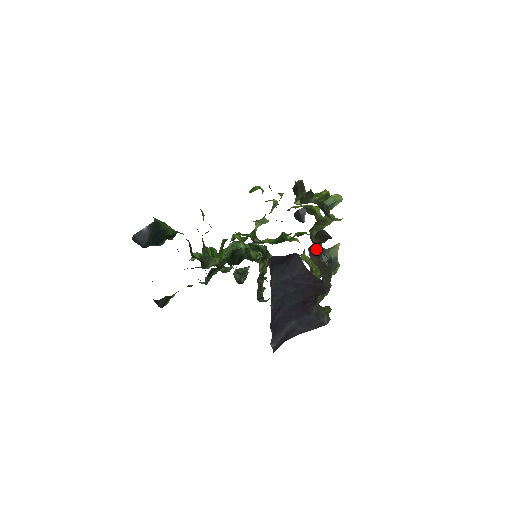
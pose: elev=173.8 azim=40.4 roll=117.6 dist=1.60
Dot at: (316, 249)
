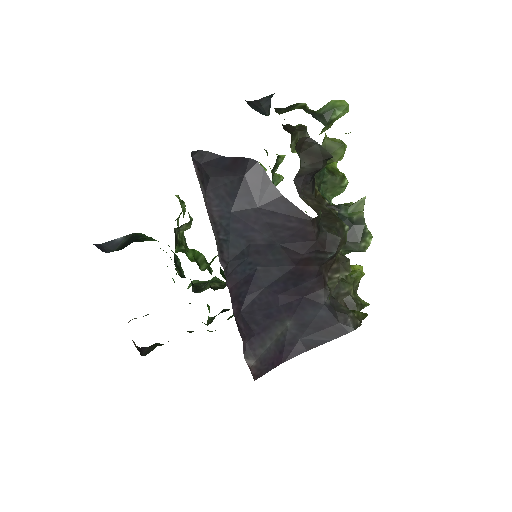
Dot at: occluded
